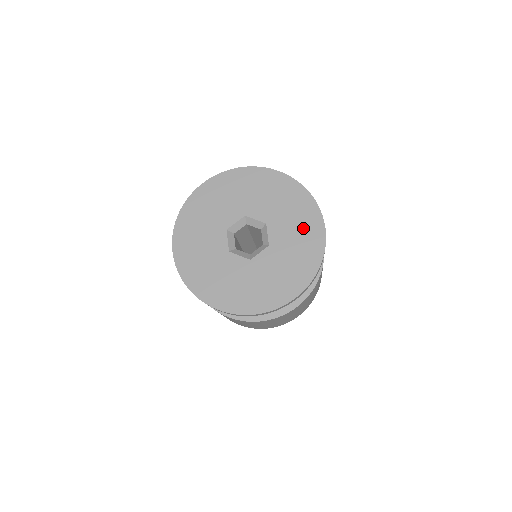
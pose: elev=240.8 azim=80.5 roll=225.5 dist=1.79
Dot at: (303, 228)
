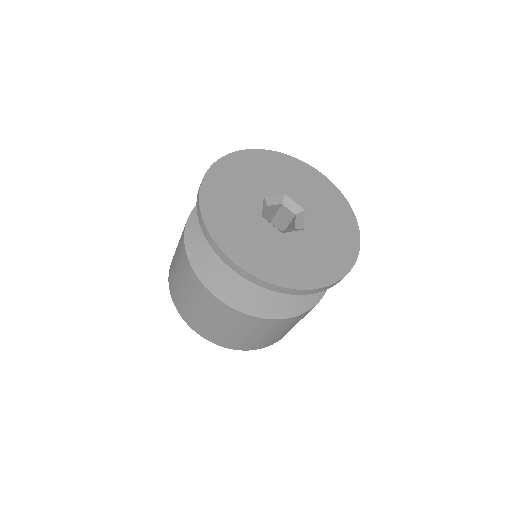
Dot at: (340, 230)
